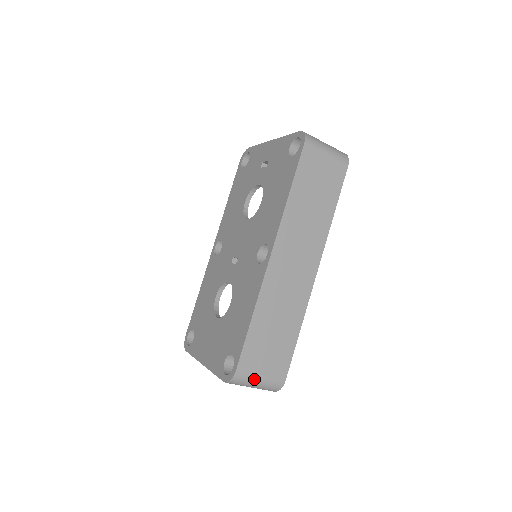
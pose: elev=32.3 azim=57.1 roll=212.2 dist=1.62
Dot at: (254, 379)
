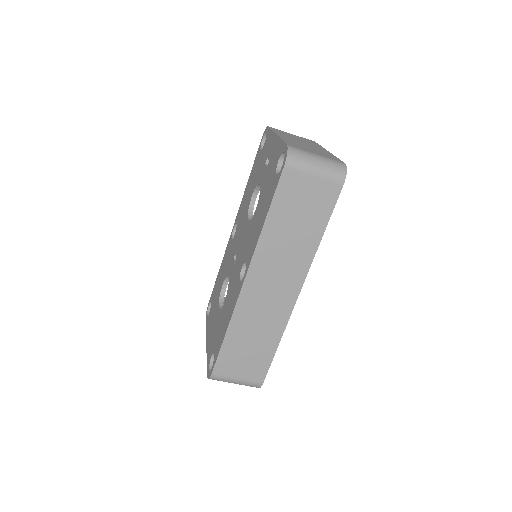
Dot at: (231, 380)
